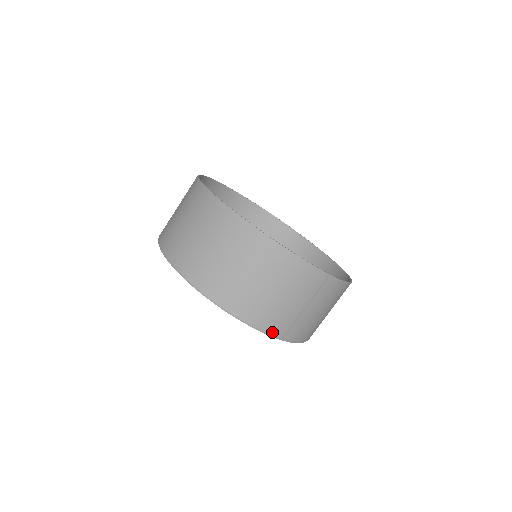
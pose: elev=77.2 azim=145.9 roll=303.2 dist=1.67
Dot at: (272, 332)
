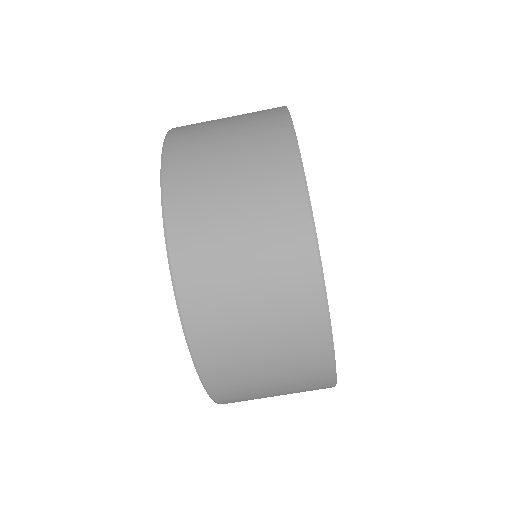
Dot at: (224, 403)
